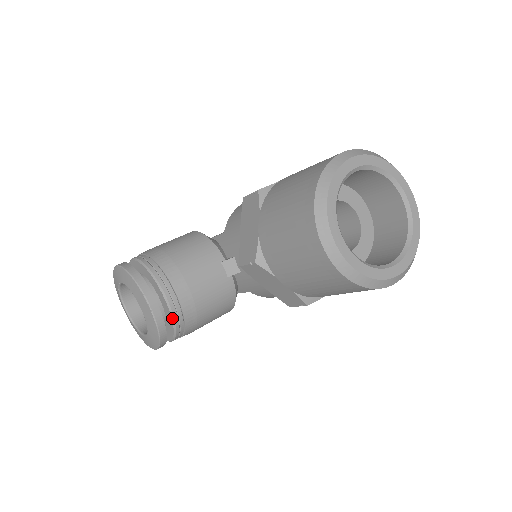
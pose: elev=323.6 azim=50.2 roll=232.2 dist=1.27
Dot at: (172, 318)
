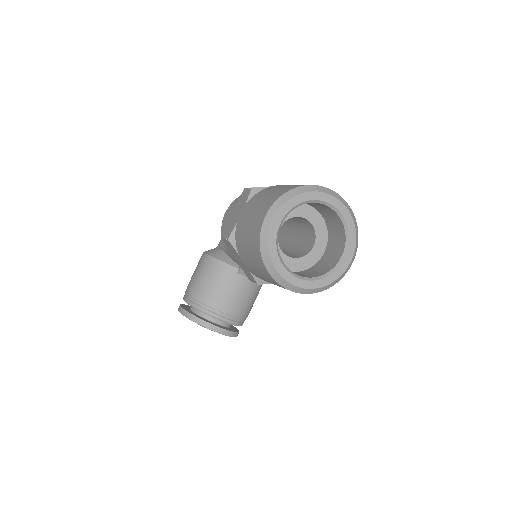
Dot at: occluded
